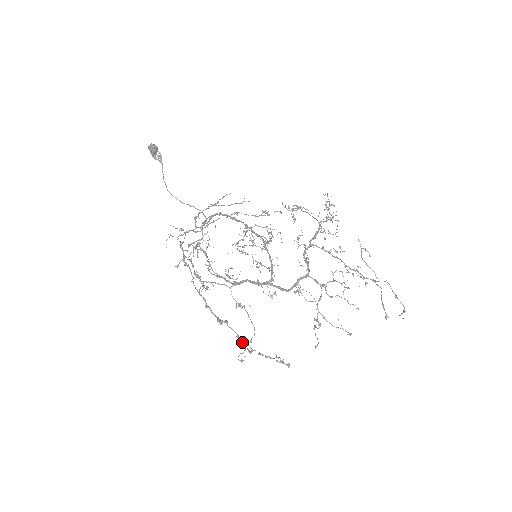
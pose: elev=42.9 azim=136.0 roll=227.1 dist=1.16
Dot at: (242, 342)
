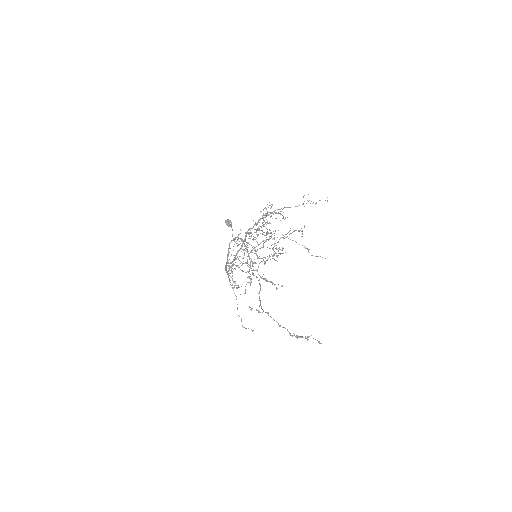
Dot at: occluded
